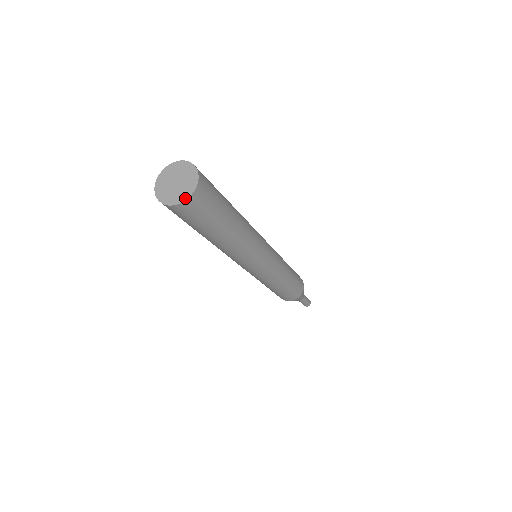
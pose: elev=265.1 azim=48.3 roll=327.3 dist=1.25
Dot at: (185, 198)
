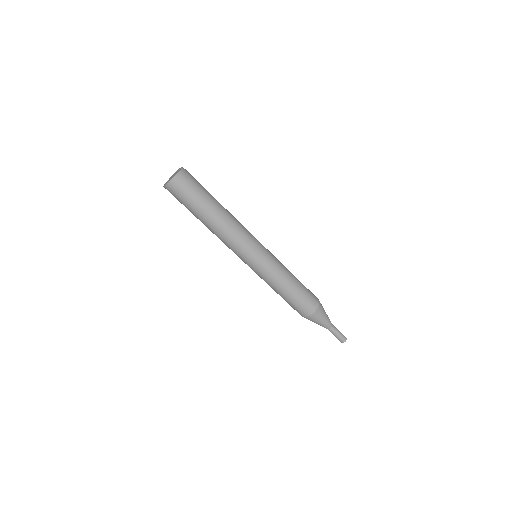
Dot at: (175, 175)
